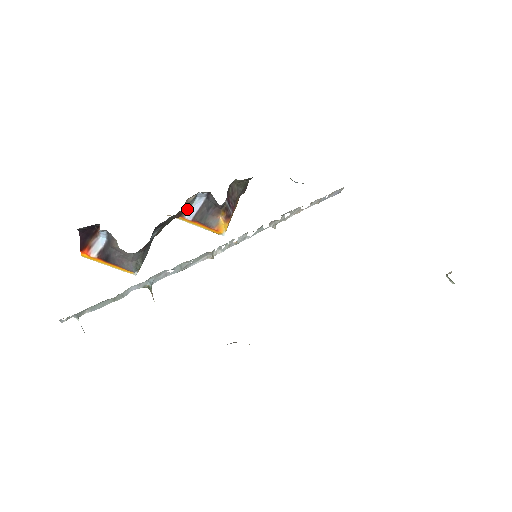
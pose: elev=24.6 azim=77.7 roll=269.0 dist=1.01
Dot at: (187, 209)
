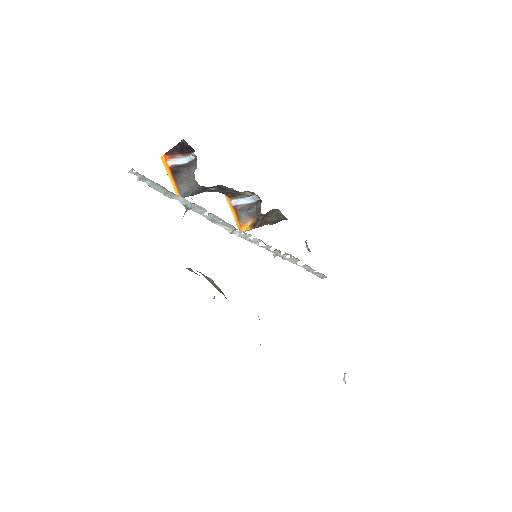
Dot at: (238, 197)
